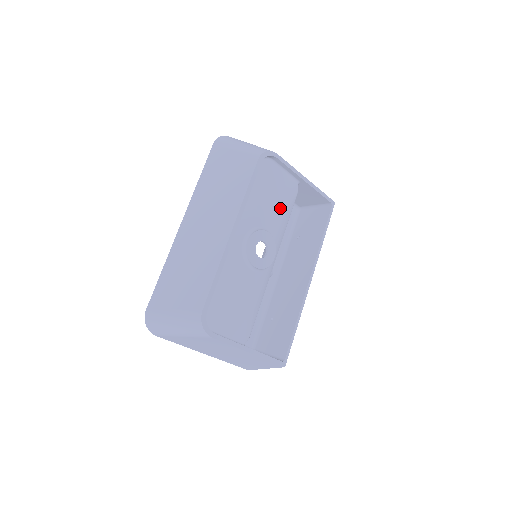
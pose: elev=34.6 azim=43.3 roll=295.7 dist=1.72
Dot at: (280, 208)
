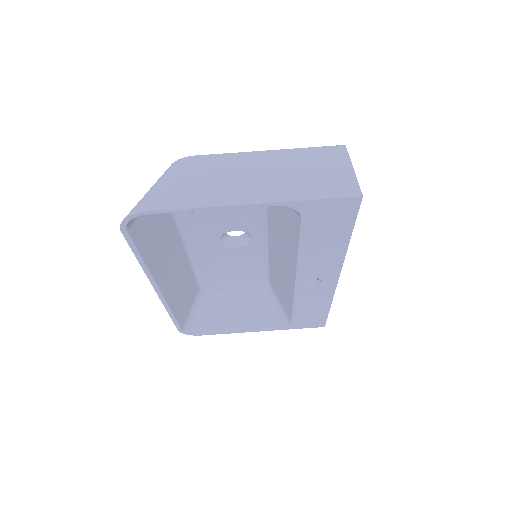
Dot at: occluded
